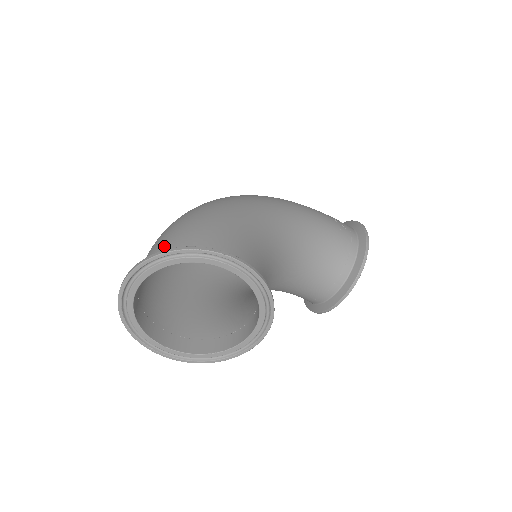
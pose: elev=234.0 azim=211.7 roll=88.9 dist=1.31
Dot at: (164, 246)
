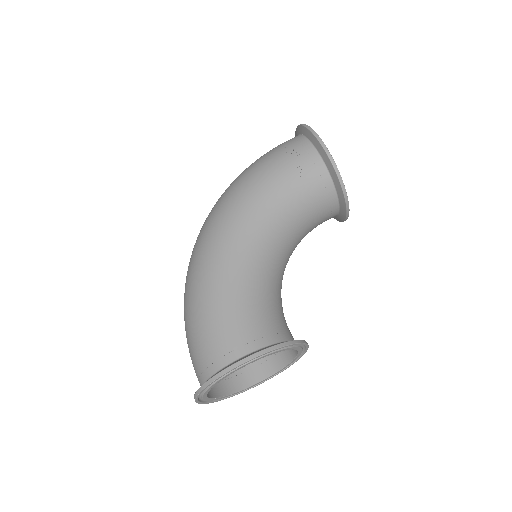
Dot at: (196, 366)
